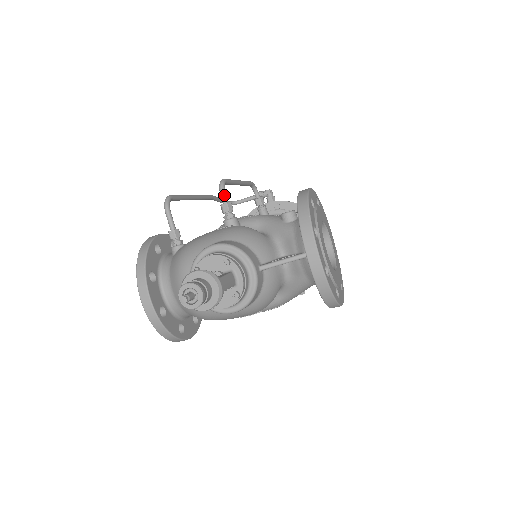
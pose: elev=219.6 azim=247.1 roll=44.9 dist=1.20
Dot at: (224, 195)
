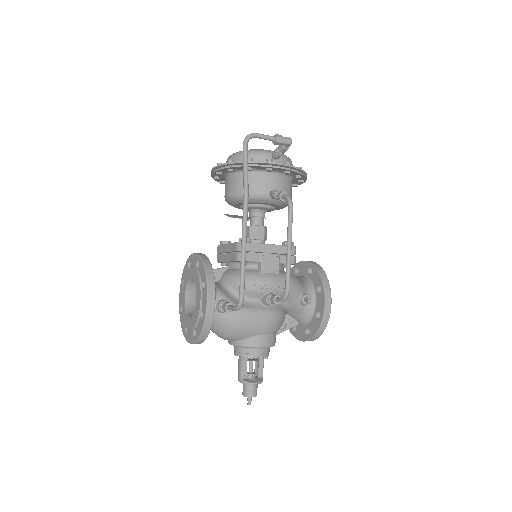
Dot at: occluded
